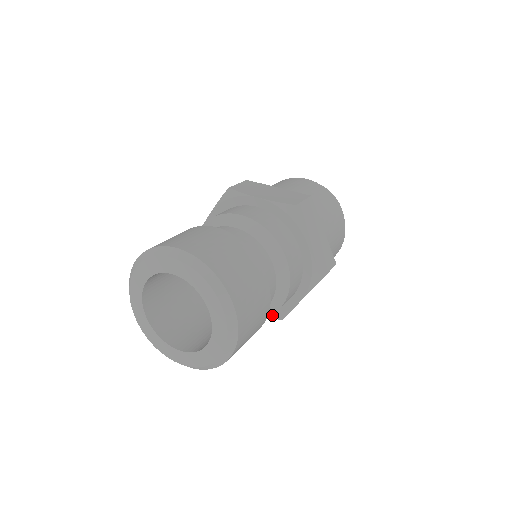
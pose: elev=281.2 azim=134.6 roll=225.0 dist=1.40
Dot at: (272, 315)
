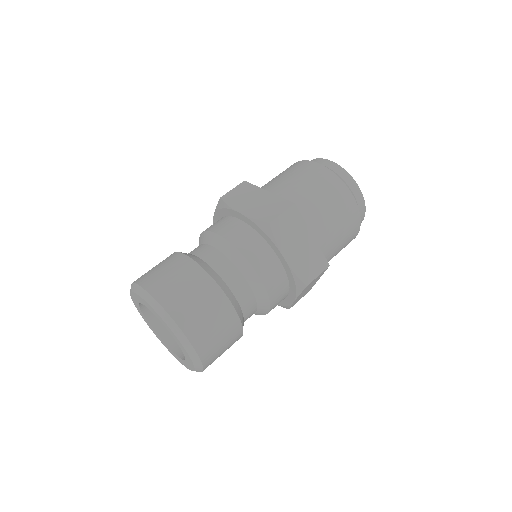
Dot at: occluded
